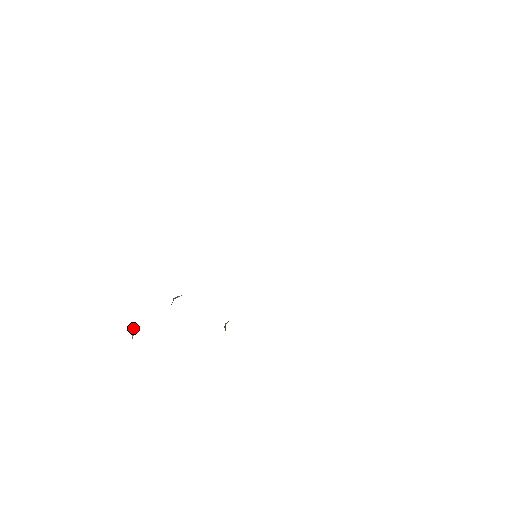
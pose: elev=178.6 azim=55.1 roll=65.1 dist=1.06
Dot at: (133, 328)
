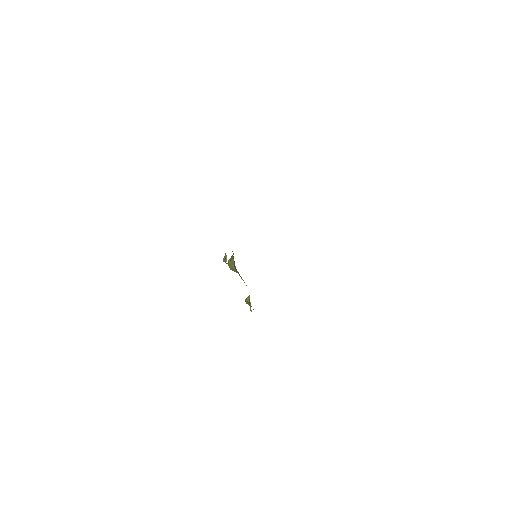
Dot at: (224, 257)
